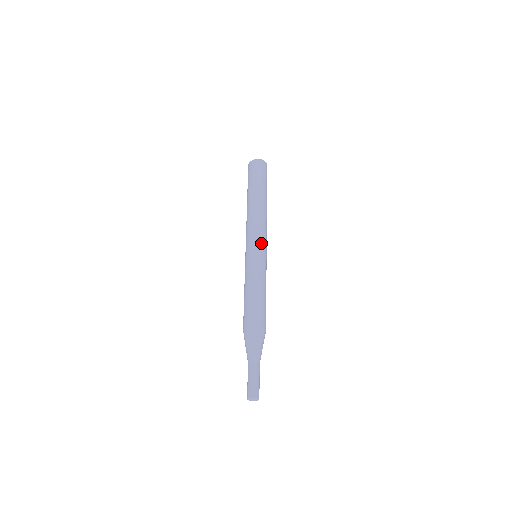
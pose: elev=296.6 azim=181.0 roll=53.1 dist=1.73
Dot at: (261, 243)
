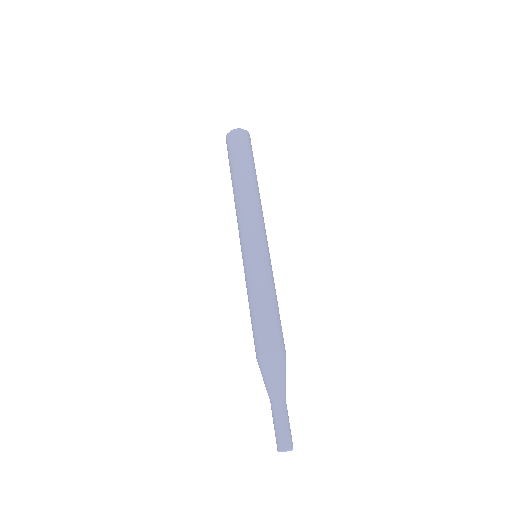
Dot at: (262, 239)
